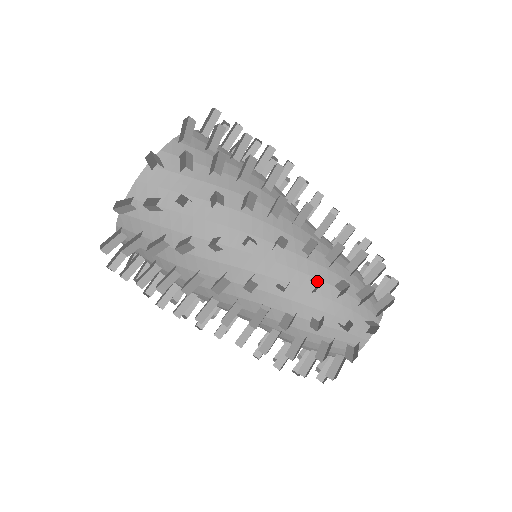
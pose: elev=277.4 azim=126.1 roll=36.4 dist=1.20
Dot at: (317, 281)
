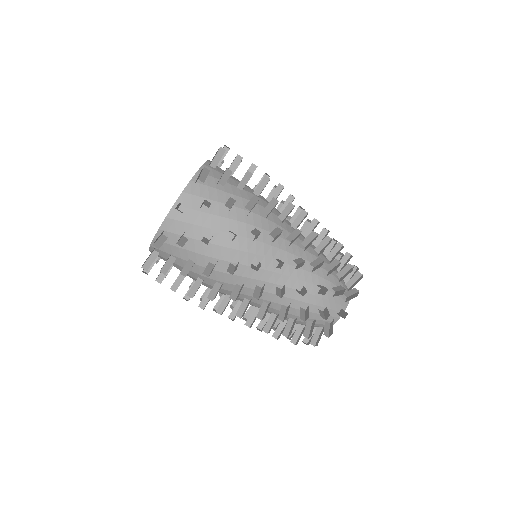
Dot at: occluded
